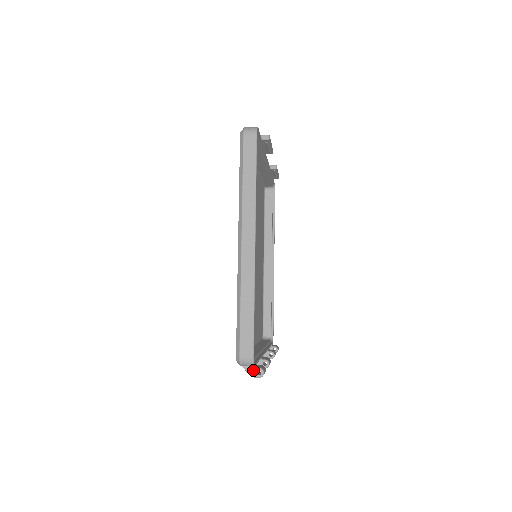
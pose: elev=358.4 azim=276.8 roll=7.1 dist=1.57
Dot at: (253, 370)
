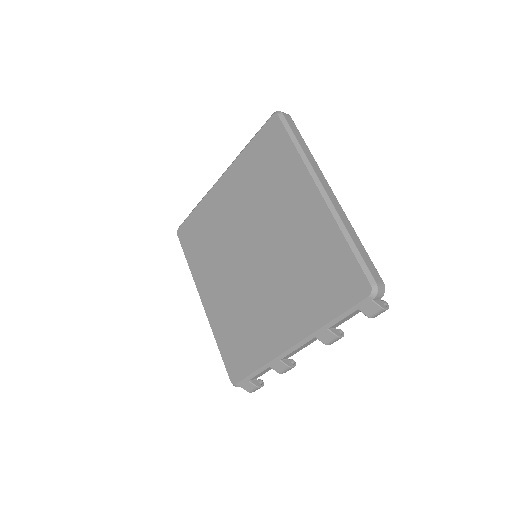
Dot at: (381, 302)
